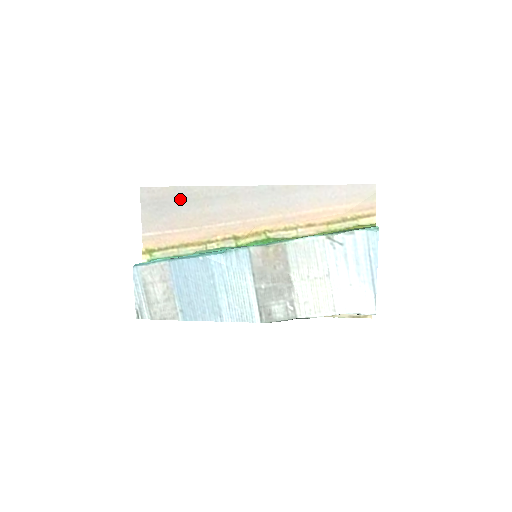
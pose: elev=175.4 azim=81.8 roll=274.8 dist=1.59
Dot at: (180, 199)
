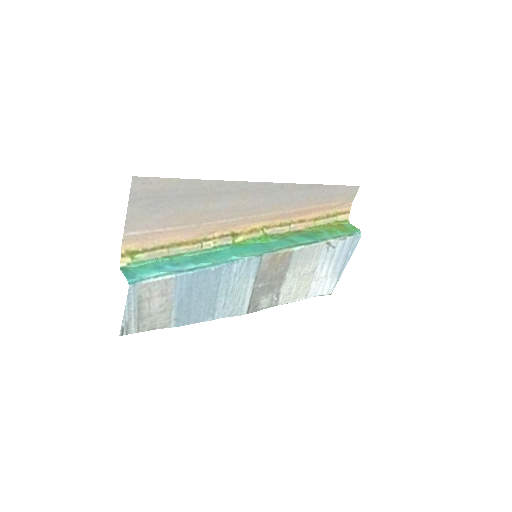
Dot at: (183, 193)
